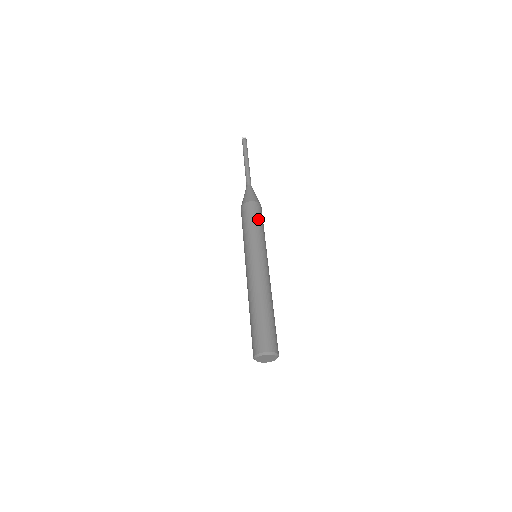
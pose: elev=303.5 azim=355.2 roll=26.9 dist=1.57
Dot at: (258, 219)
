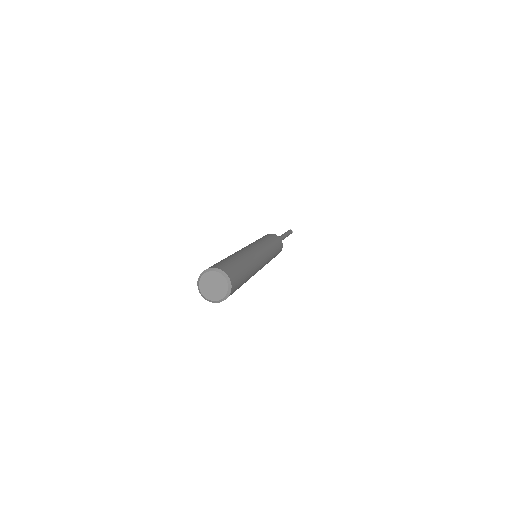
Dot at: (275, 241)
